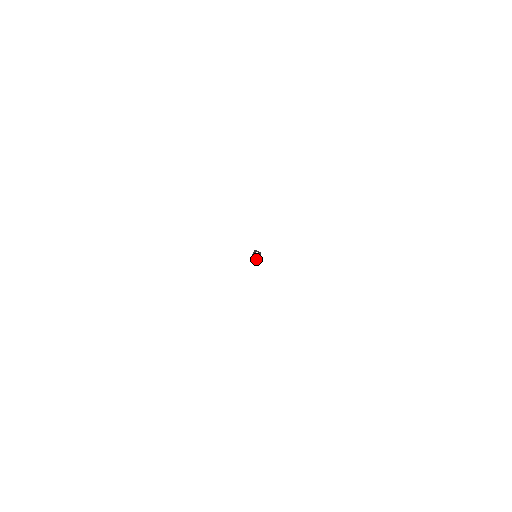
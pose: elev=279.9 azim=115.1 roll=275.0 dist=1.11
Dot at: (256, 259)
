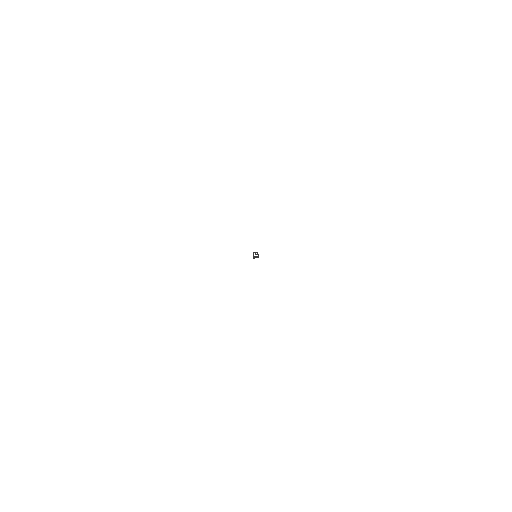
Dot at: occluded
